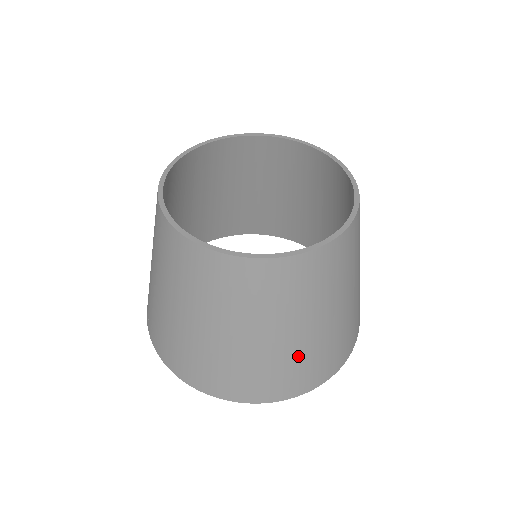
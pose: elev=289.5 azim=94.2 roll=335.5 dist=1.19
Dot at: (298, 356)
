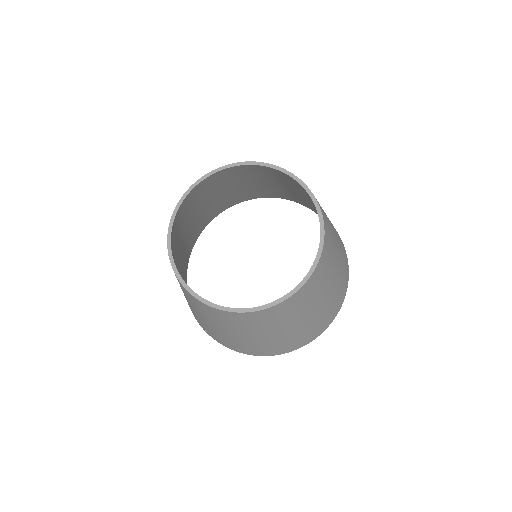
Dot at: (331, 301)
